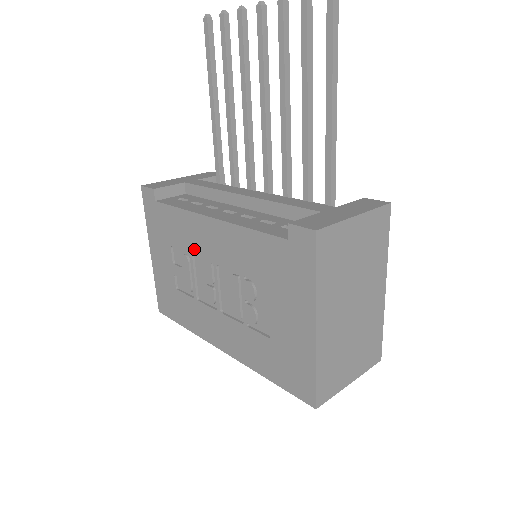
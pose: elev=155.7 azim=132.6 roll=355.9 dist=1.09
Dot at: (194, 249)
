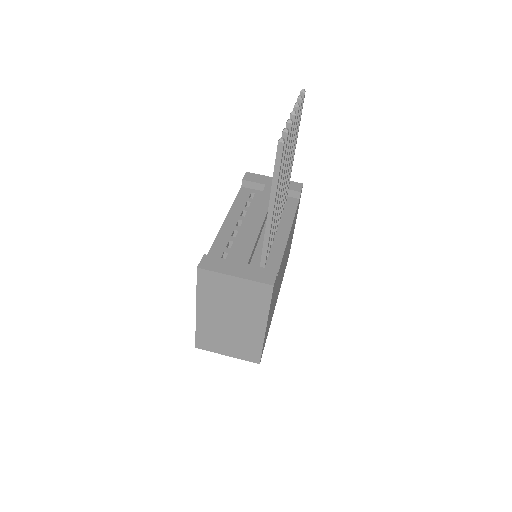
Dot at: occluded
